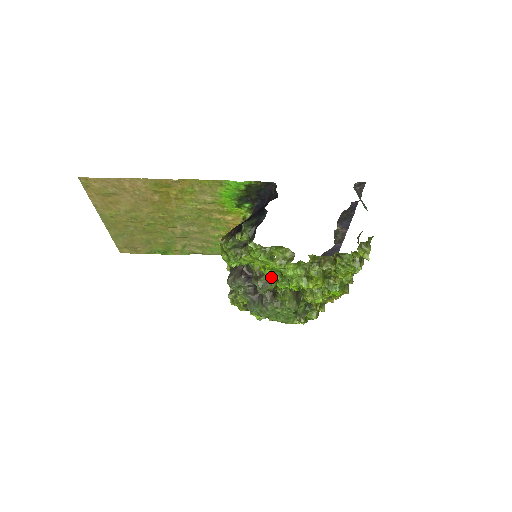
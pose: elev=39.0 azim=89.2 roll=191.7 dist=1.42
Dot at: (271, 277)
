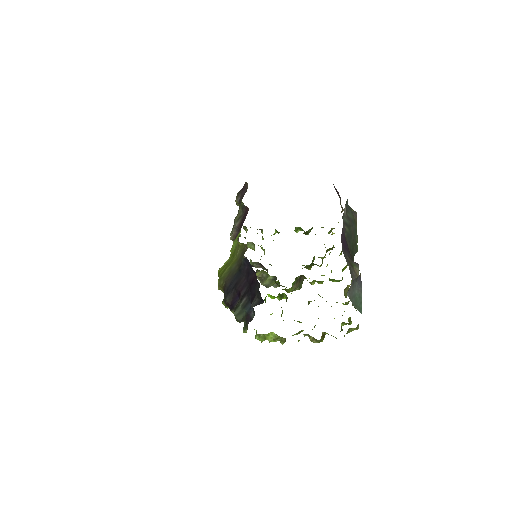
Dot at: occluded
